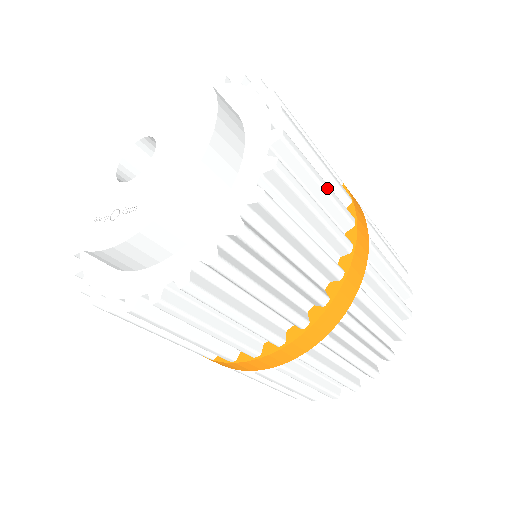
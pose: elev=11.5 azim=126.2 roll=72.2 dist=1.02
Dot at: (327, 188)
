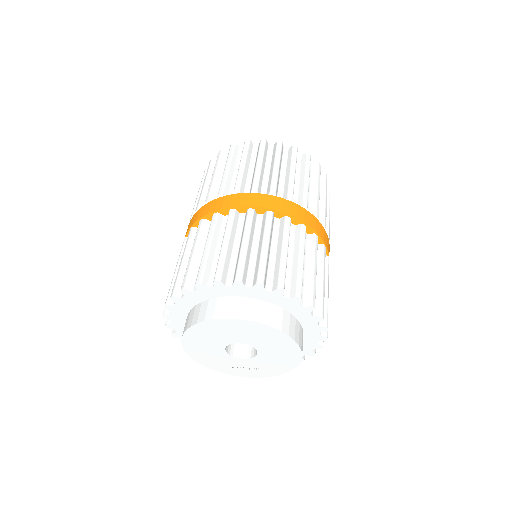
Dot at: (328, 288)
